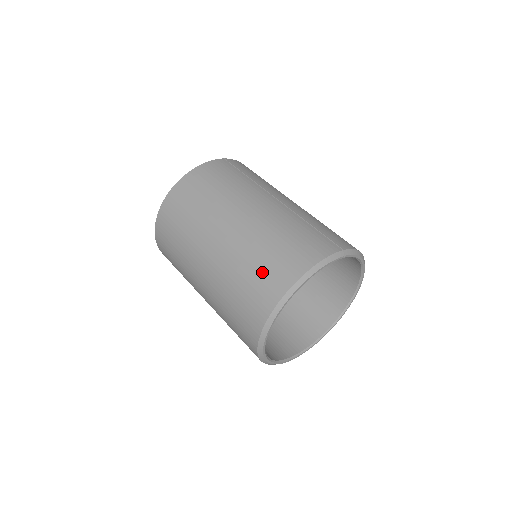
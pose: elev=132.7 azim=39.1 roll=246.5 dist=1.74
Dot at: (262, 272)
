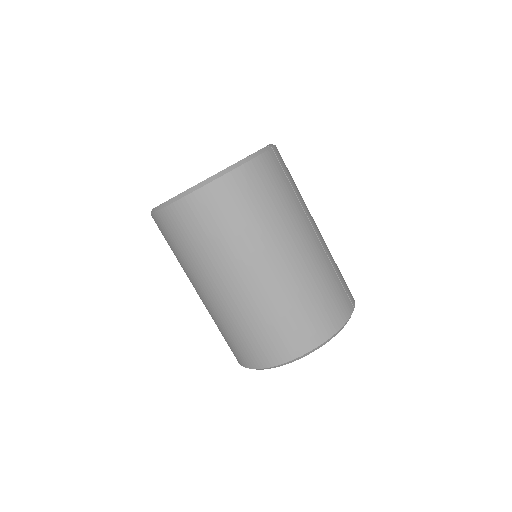
Dot at: (298, 323)
